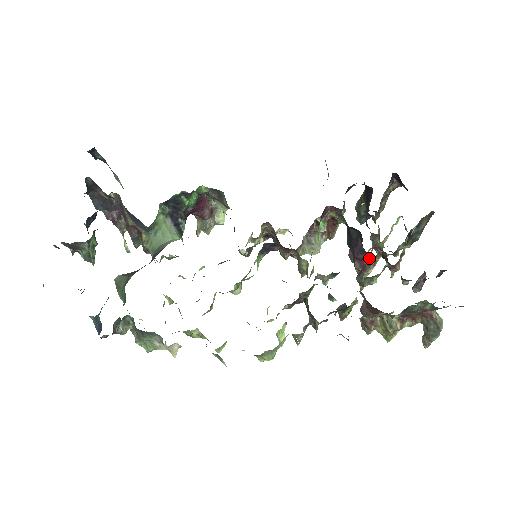
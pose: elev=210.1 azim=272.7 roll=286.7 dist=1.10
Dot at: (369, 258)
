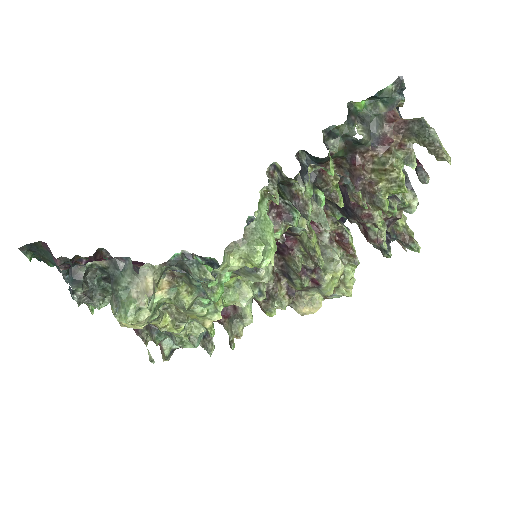
Dot at: occluded
